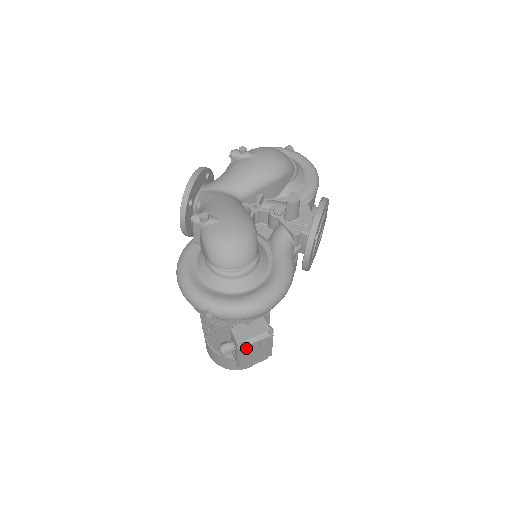
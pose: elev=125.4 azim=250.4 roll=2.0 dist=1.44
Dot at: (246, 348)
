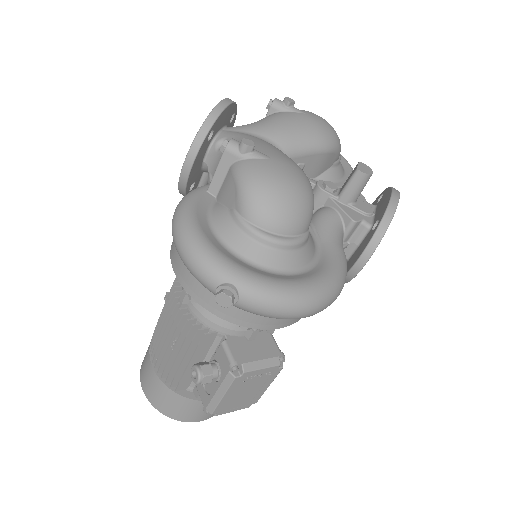
Dot at: (243, 376)
